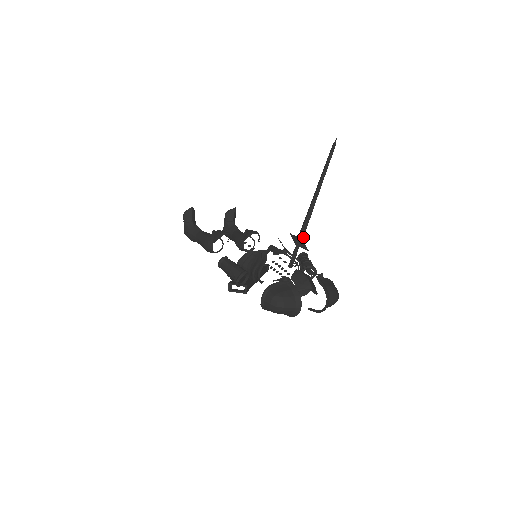
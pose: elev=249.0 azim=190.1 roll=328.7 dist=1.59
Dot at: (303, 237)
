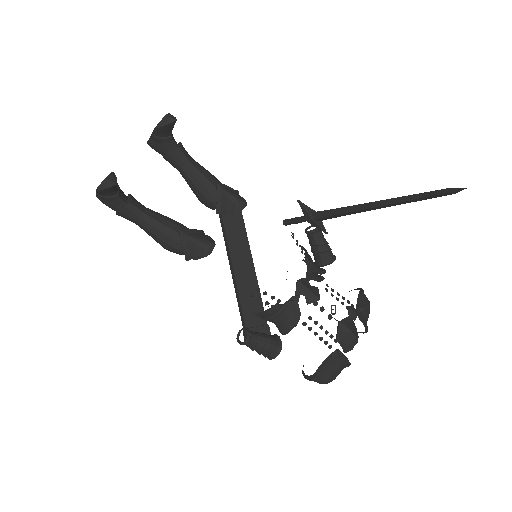
Dot at: occluded
